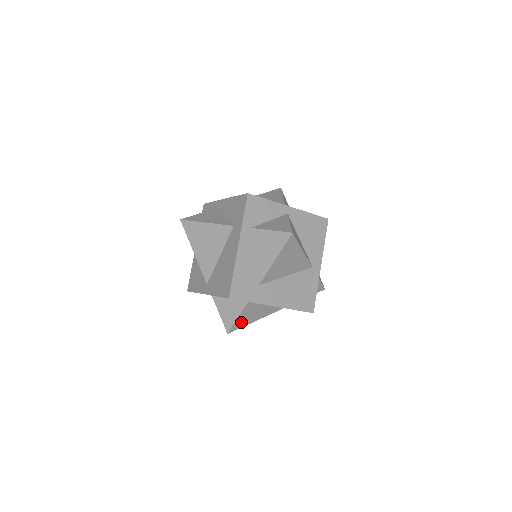
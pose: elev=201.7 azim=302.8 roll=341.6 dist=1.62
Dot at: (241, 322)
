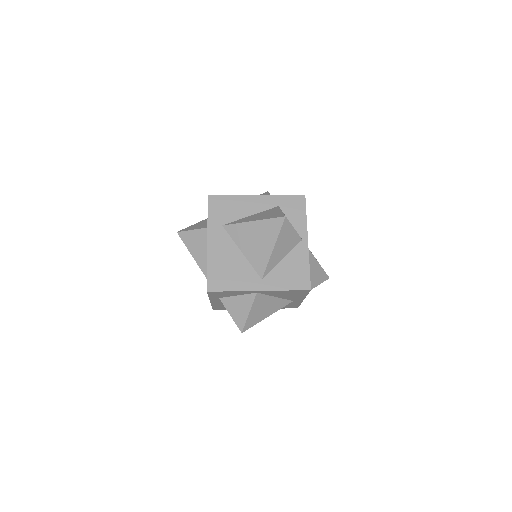
Dot at: occluded
